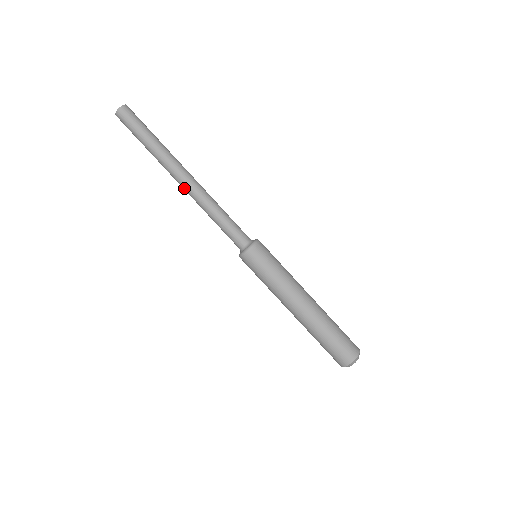
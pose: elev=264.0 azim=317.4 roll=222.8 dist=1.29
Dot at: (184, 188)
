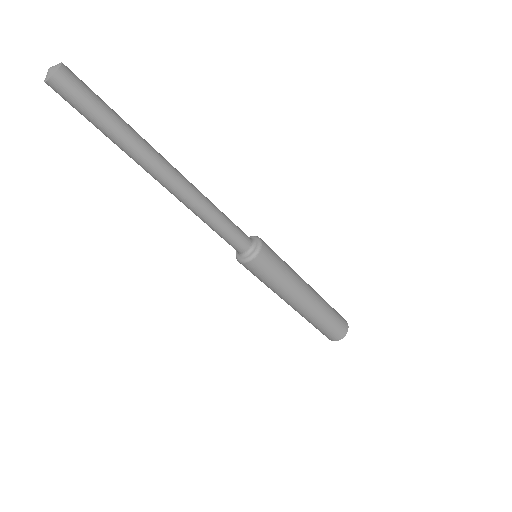
Dot at: occluded
